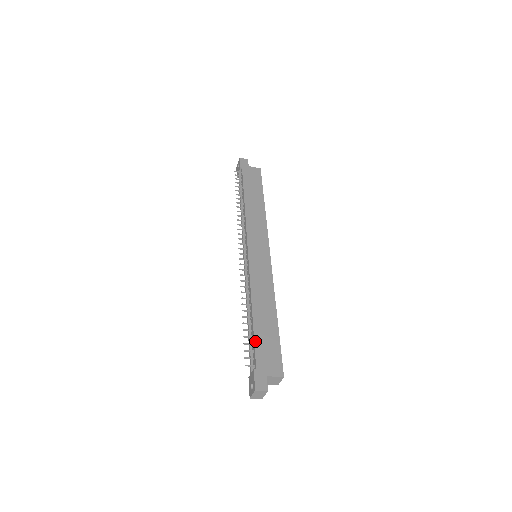
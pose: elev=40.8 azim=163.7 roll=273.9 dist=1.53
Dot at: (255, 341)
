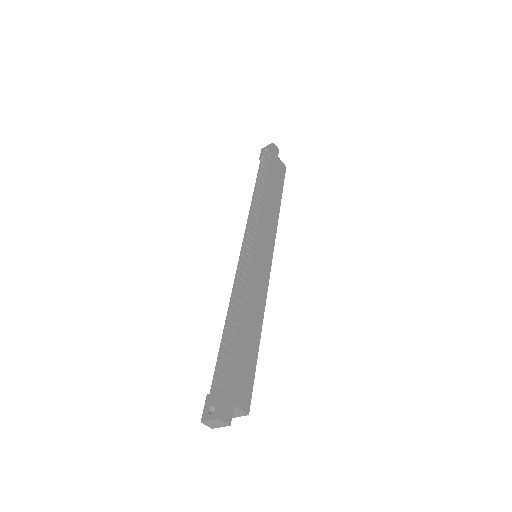
Dot at: (235, 356)
